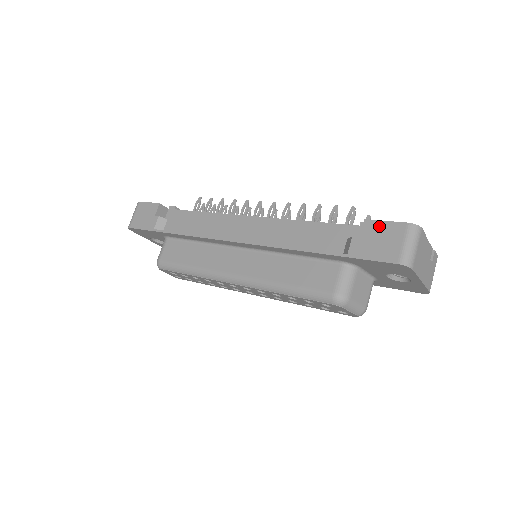
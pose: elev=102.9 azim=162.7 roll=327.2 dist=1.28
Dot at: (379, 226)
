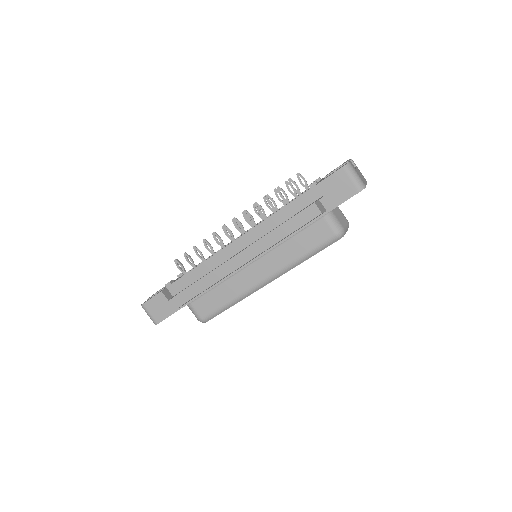
Dot at: (328, 182)
